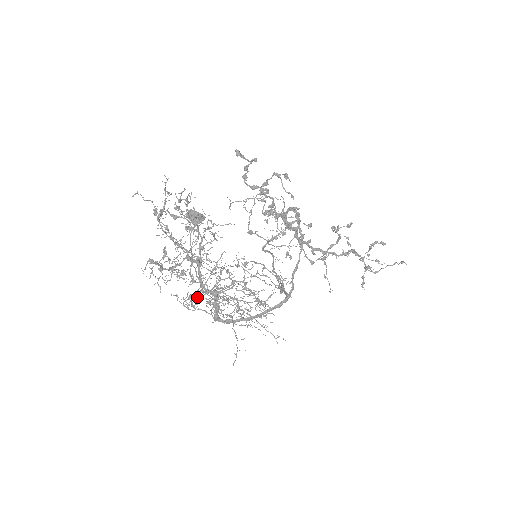
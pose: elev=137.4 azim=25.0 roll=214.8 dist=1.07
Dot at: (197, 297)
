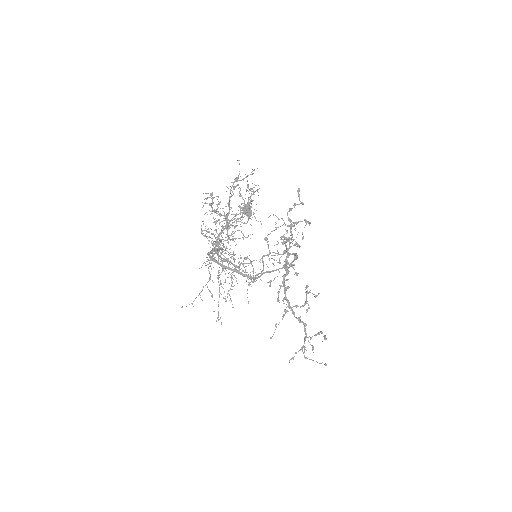
Dot at: (211, 234)
